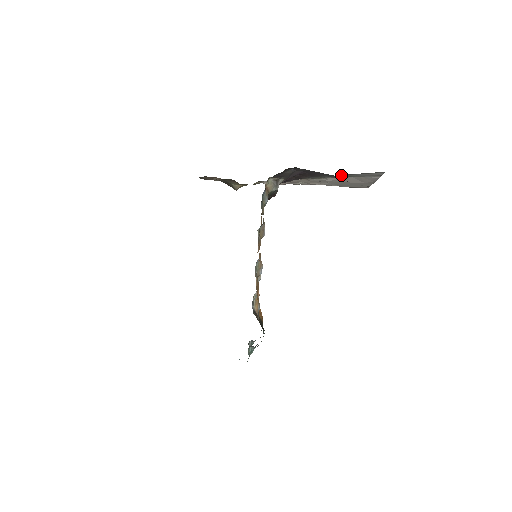
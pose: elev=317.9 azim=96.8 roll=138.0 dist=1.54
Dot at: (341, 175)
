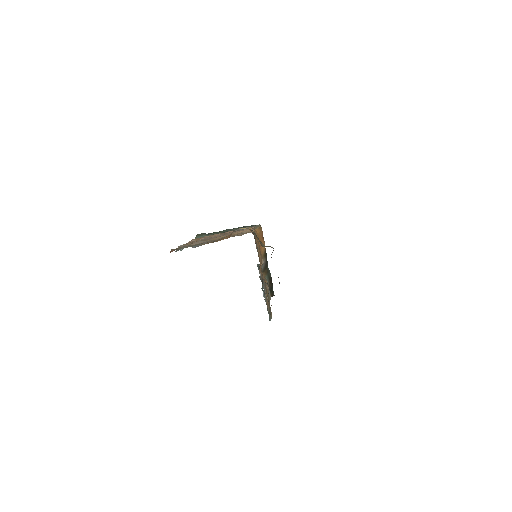
Dot at: occluded
